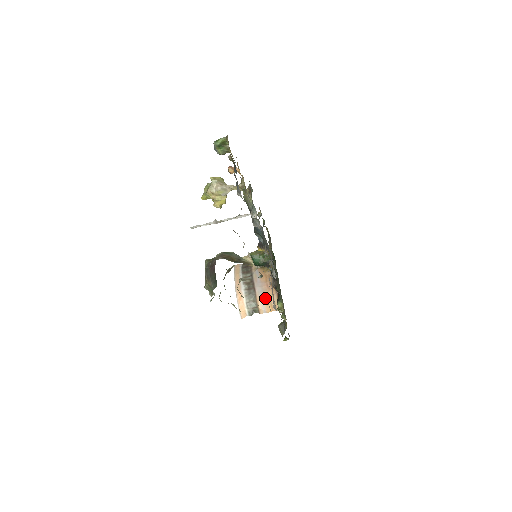
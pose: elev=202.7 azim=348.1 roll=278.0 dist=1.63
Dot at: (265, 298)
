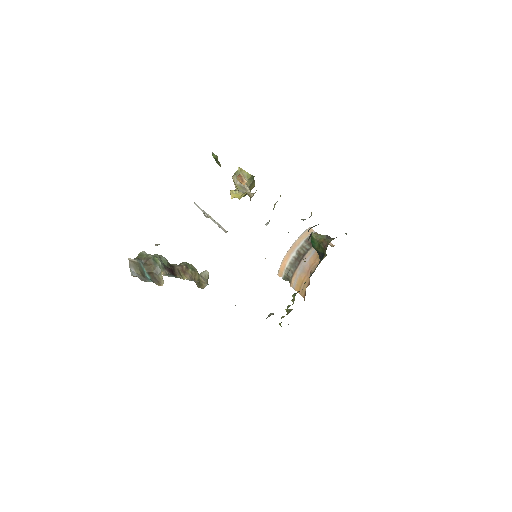
Dot at: (300, 278)
